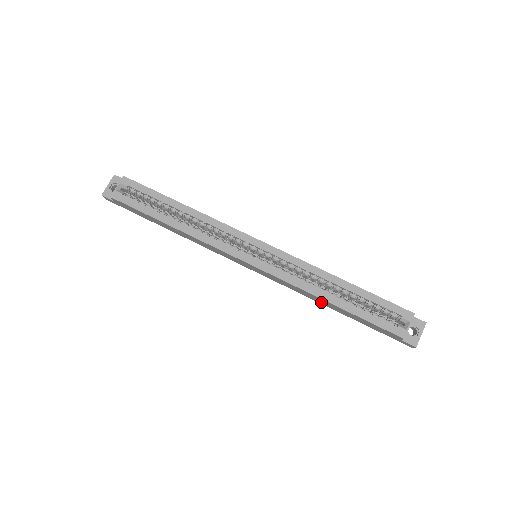
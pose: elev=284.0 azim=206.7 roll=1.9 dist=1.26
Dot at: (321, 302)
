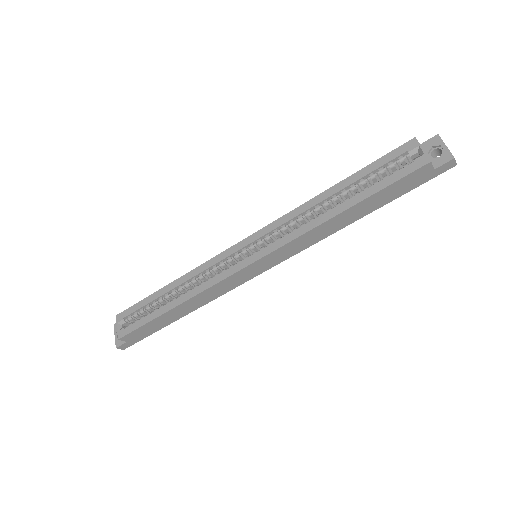
Dot at: (339, 225)
